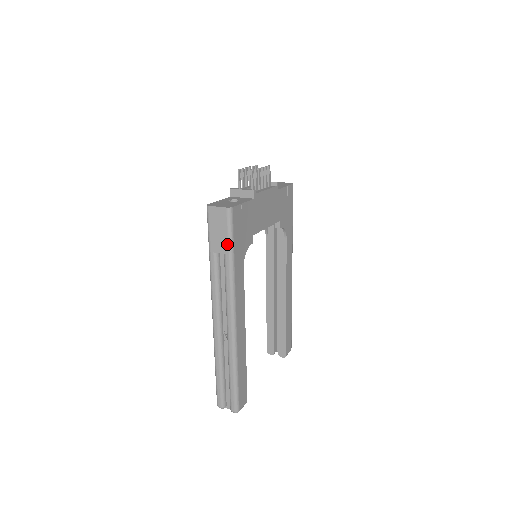
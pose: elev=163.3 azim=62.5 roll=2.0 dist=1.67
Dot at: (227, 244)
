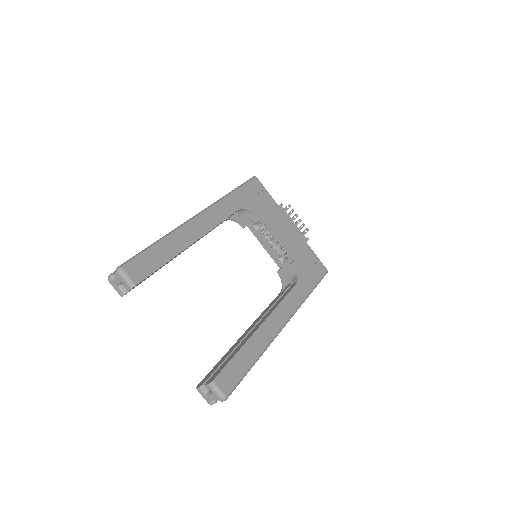
Dot at: (237, 187)
